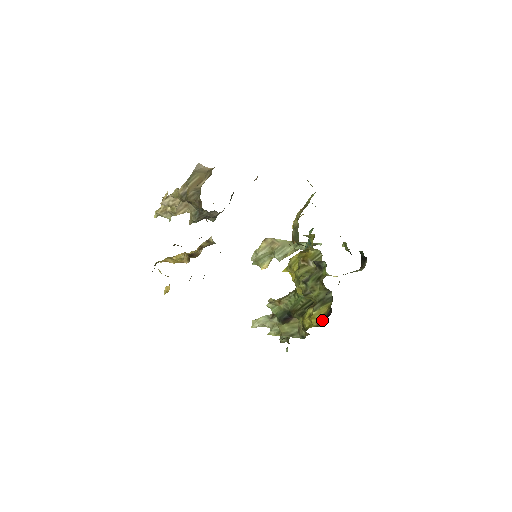
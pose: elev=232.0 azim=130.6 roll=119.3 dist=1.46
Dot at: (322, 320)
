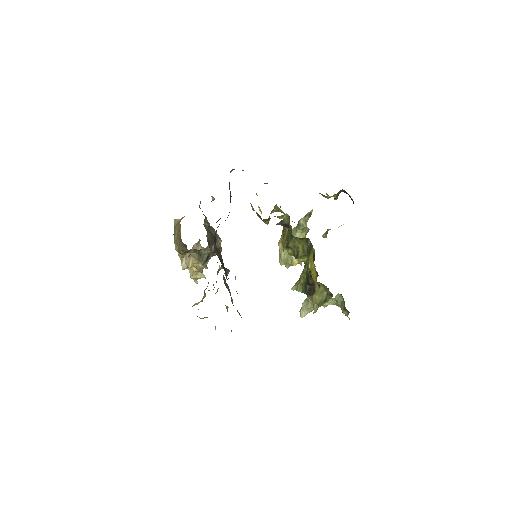
Dot at: occluded
